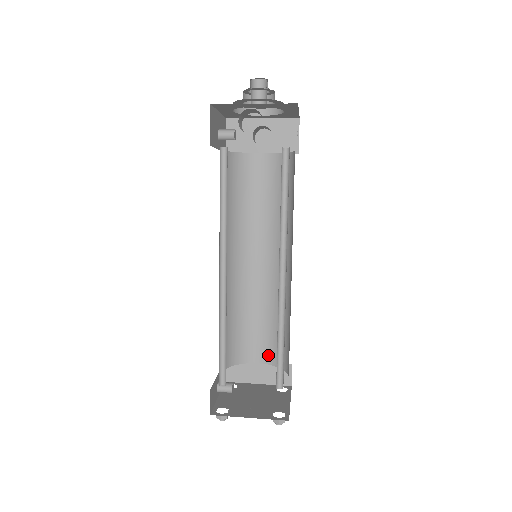
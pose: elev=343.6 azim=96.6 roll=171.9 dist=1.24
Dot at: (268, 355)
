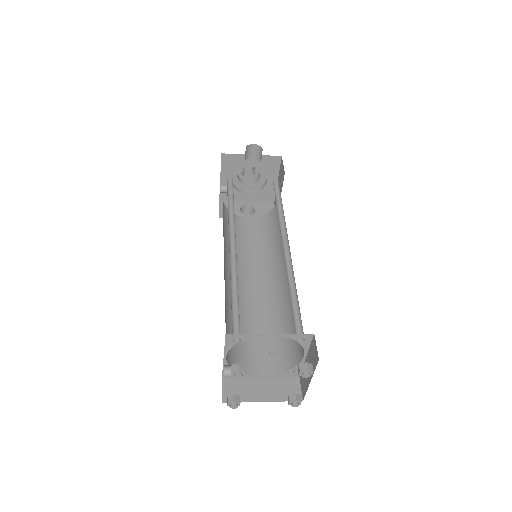
Dot at: (272, 364)
